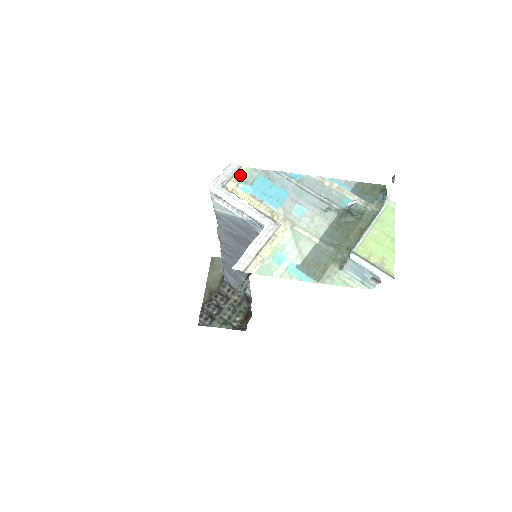
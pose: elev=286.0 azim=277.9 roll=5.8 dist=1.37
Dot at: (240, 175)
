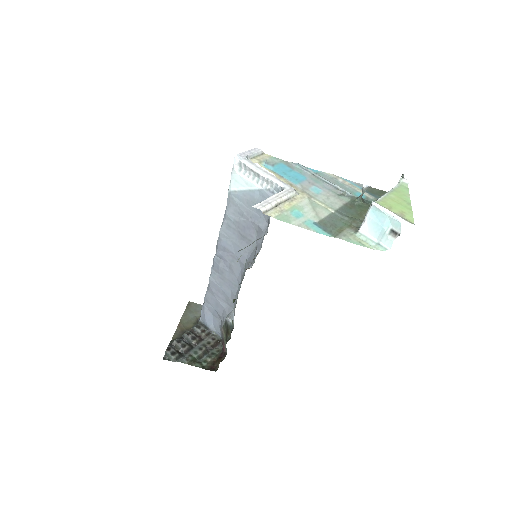
Dot at: (263, 157)
